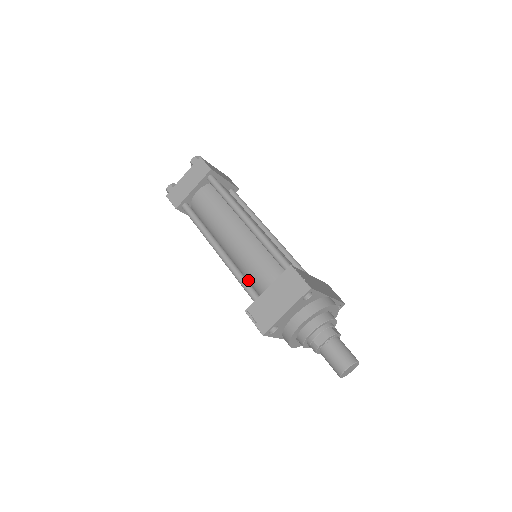
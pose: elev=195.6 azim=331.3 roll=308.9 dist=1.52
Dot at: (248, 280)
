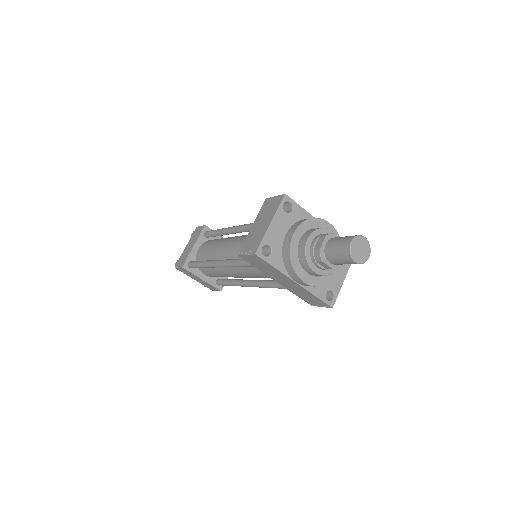
Dot at: occluded
